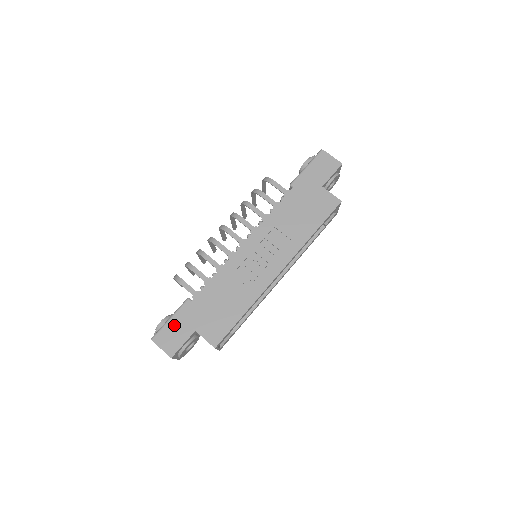
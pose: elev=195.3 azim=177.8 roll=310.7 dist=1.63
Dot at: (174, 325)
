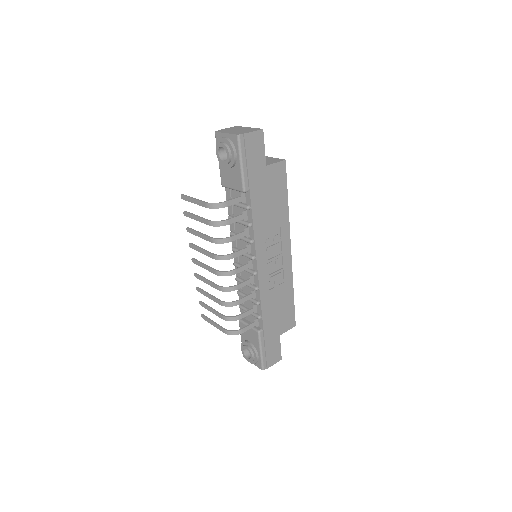
Dot at: (268, 350)
